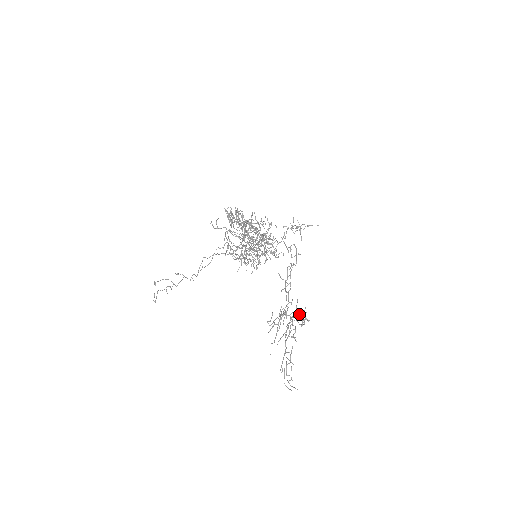
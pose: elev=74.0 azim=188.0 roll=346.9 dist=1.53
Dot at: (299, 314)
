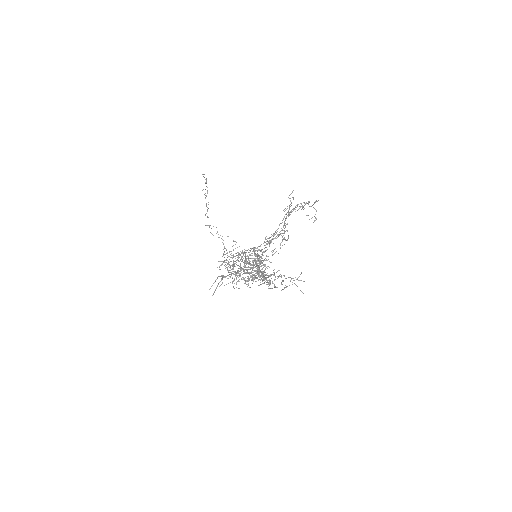
Dot at: occluded
